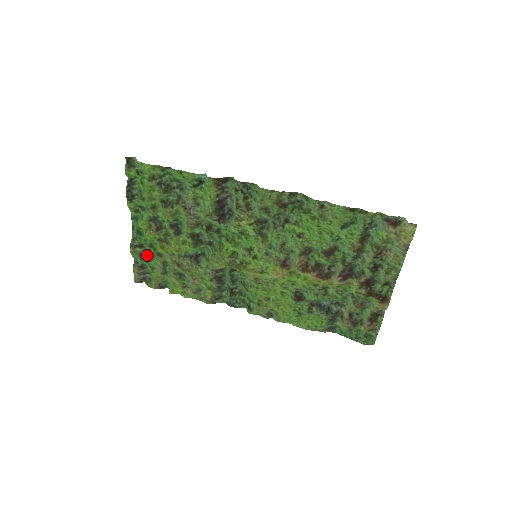
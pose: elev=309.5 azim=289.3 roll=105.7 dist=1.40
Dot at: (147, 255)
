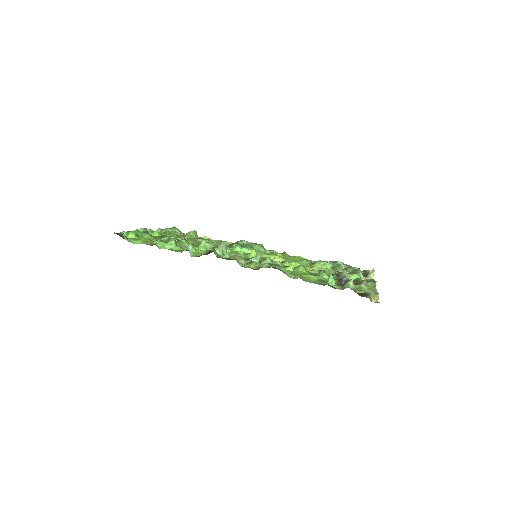
Dot at: occluded
